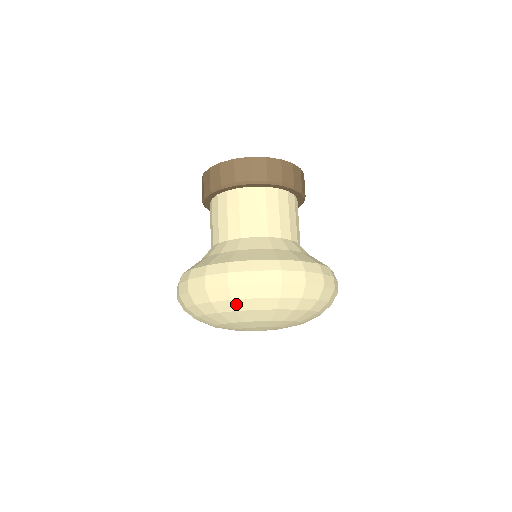
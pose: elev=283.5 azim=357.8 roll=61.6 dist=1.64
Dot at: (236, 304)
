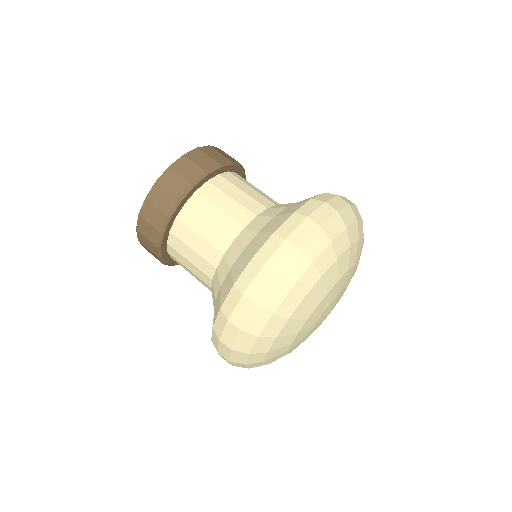
Dot at: (258, 351)
